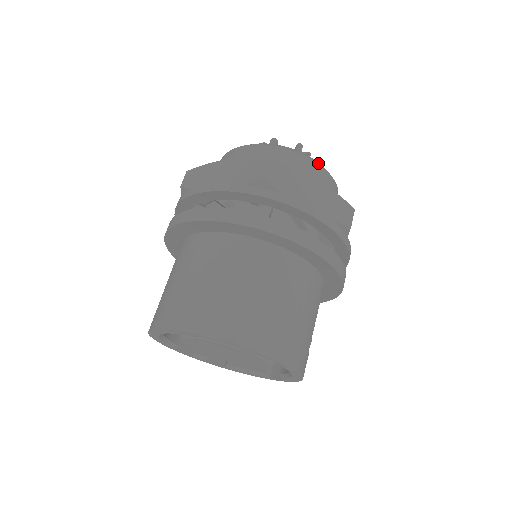
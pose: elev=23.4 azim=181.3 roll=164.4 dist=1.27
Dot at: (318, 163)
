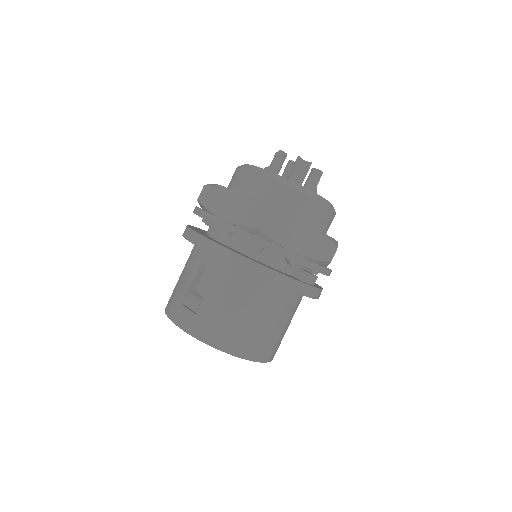
Dot at: occluded
